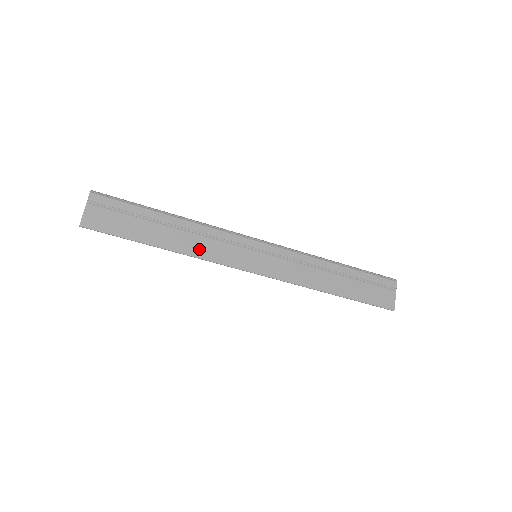
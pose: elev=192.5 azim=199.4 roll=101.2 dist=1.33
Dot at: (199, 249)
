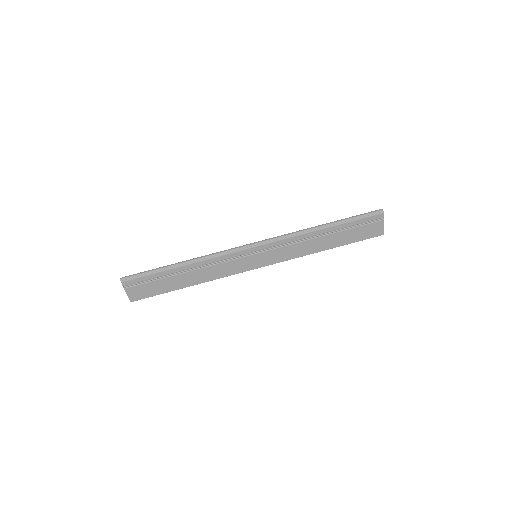
Dot at: (213, 275)
